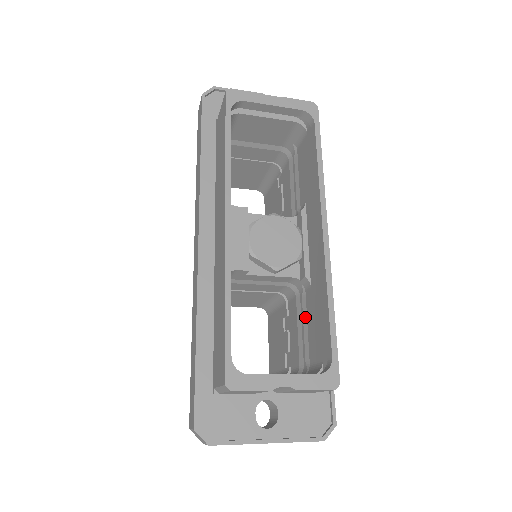
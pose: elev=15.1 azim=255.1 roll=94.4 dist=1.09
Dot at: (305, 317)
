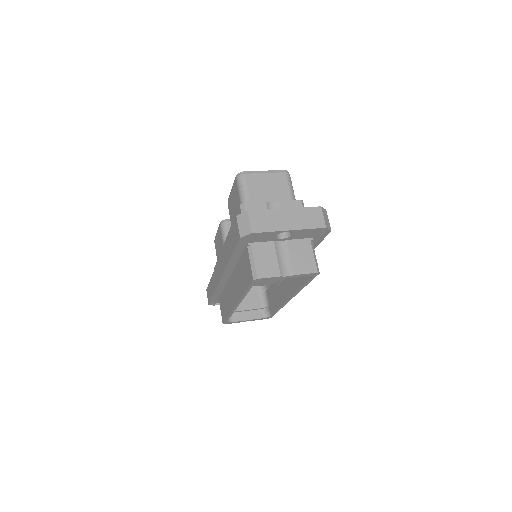
Dot at: occluded
